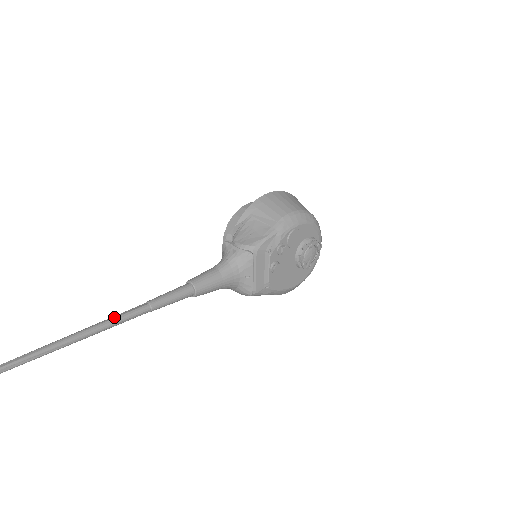
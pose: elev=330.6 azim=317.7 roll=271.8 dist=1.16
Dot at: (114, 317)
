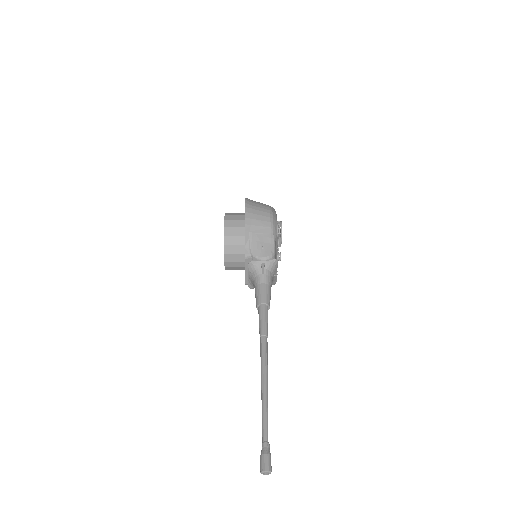
Dot at: (264, 360)
